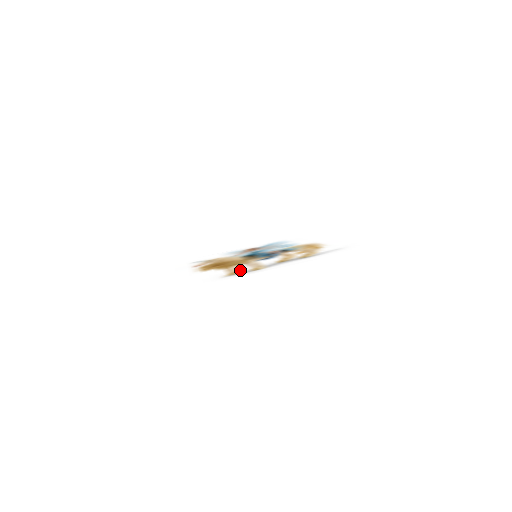
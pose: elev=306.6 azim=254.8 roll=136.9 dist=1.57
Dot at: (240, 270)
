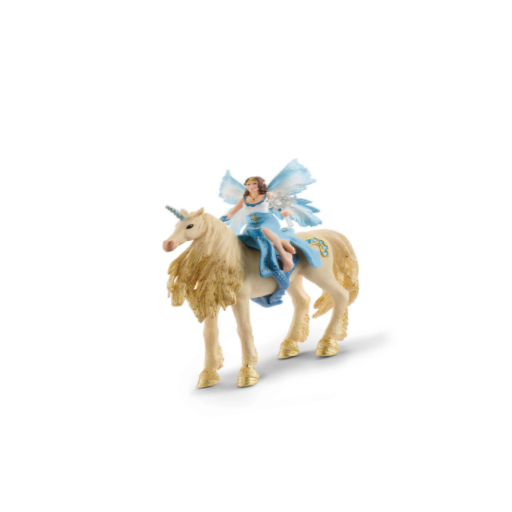
Dot at: (221, 361)
